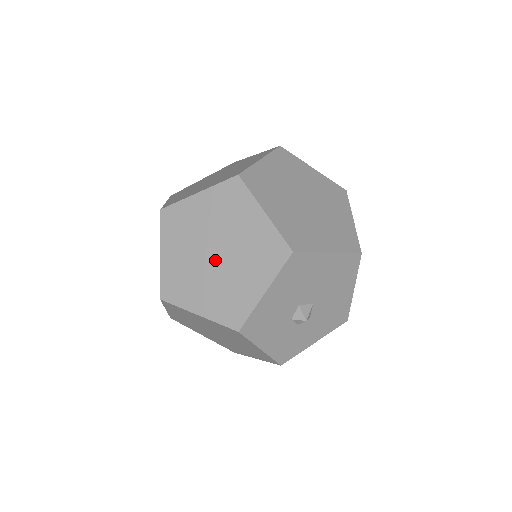
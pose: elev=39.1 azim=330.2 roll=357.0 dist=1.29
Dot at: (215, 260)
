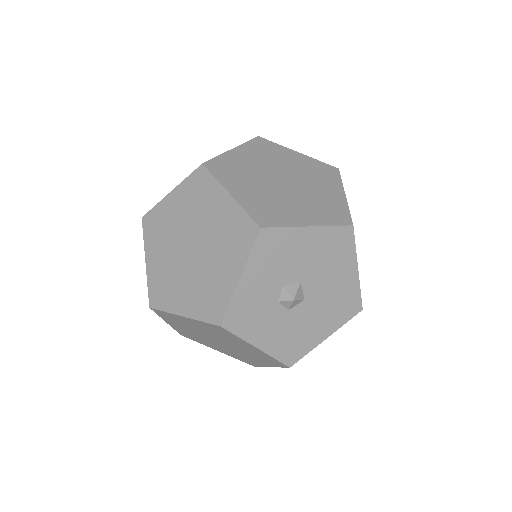
Dot at: (280, 183)
